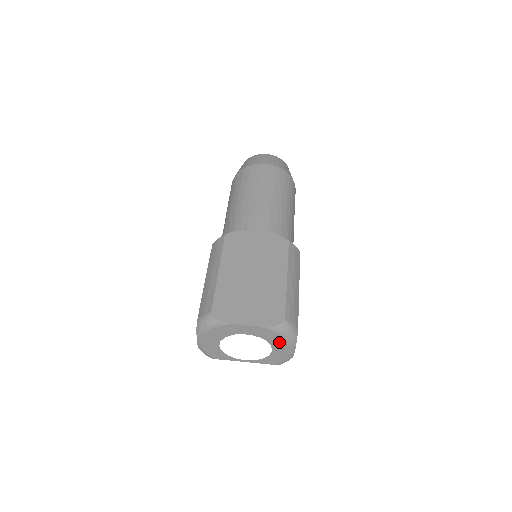
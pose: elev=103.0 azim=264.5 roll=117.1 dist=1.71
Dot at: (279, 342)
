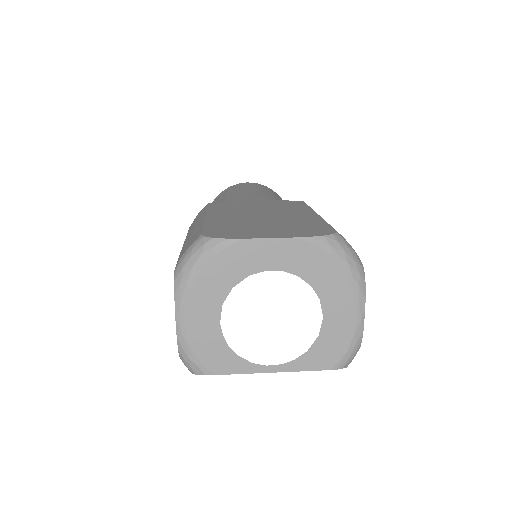
Dot at: (334, 285)
